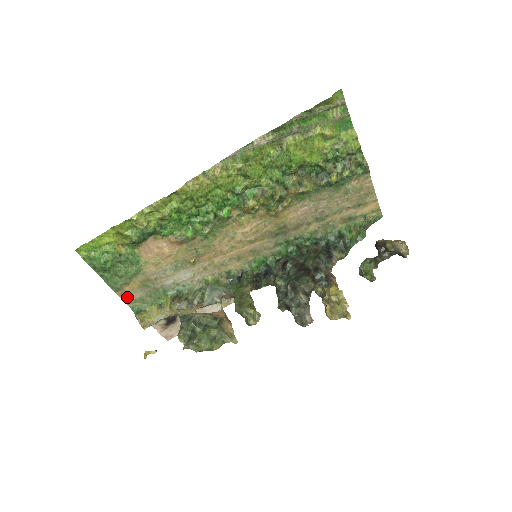
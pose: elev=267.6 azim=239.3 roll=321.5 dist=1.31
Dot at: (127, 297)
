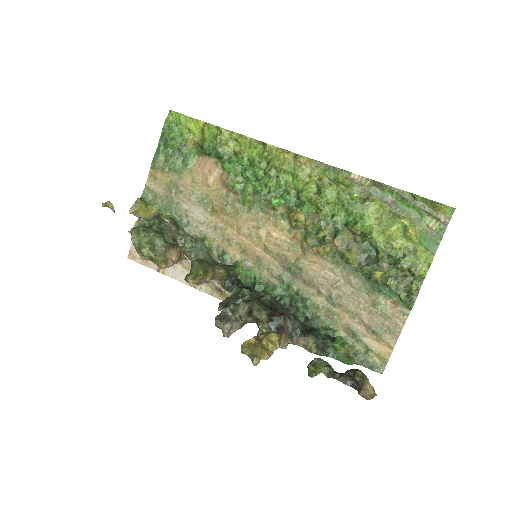
Dot at: (151, 182)
